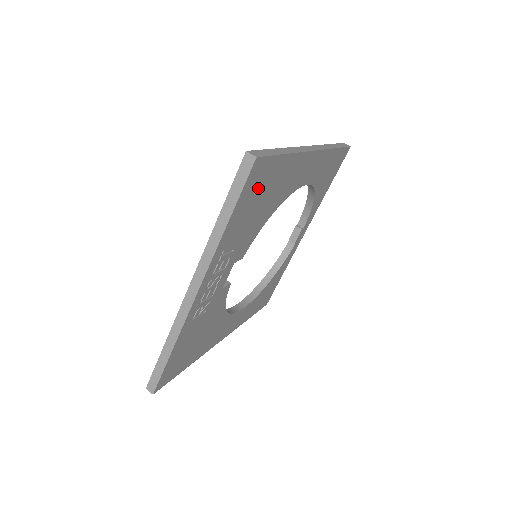
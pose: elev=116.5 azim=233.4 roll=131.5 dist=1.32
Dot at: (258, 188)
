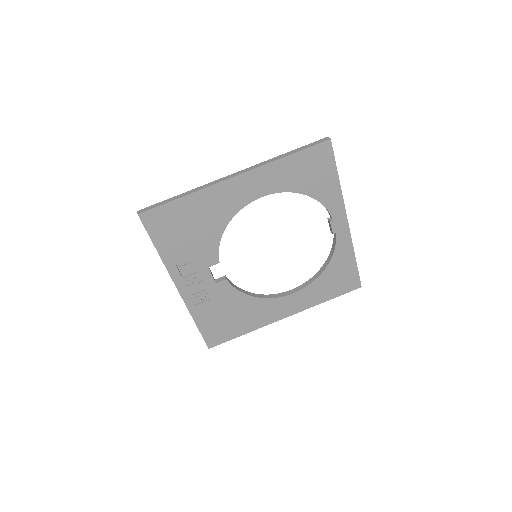
Dot at: (169, 225)
